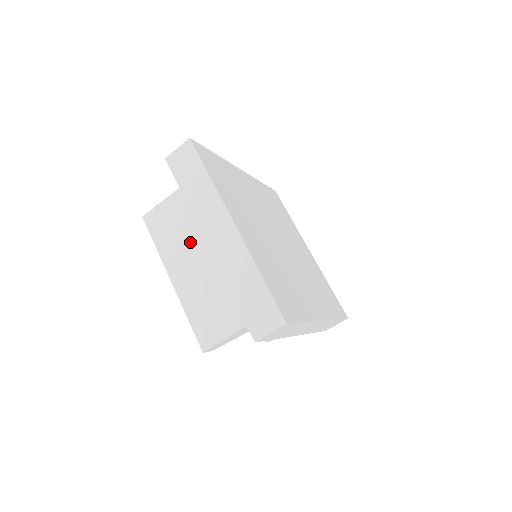
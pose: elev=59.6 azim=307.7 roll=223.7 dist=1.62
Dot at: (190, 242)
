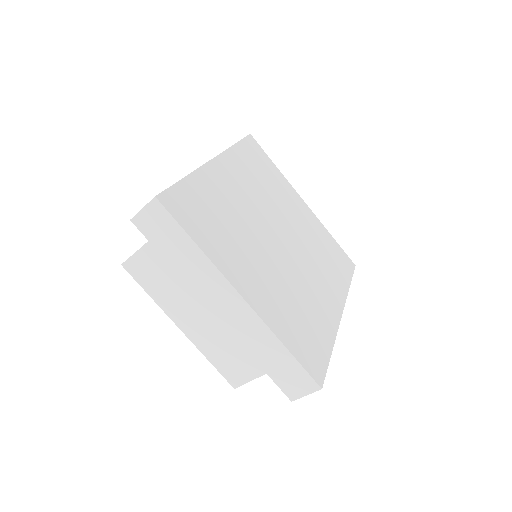
Dot at: (189, 293)
